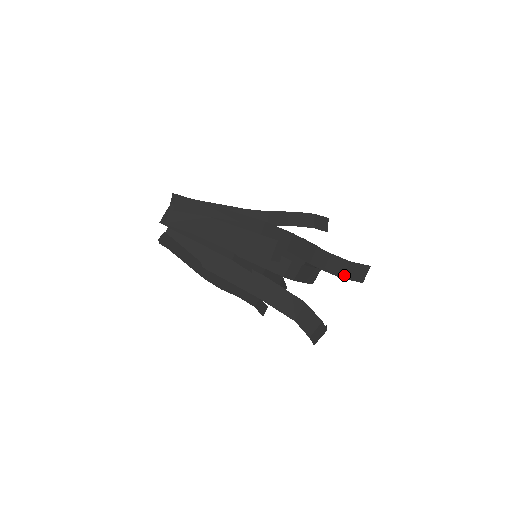
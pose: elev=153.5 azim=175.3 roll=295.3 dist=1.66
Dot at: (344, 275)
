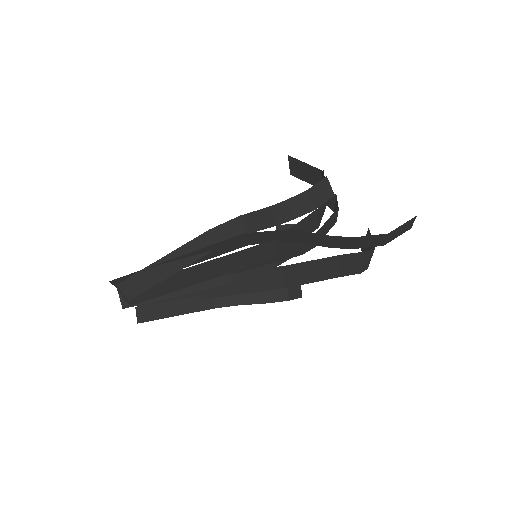
Dot at: (385, 243)
